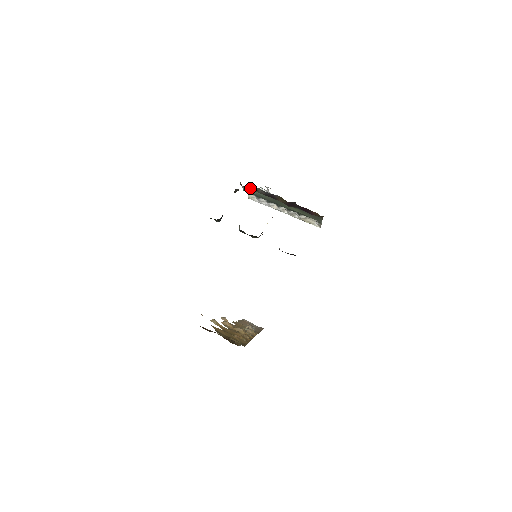
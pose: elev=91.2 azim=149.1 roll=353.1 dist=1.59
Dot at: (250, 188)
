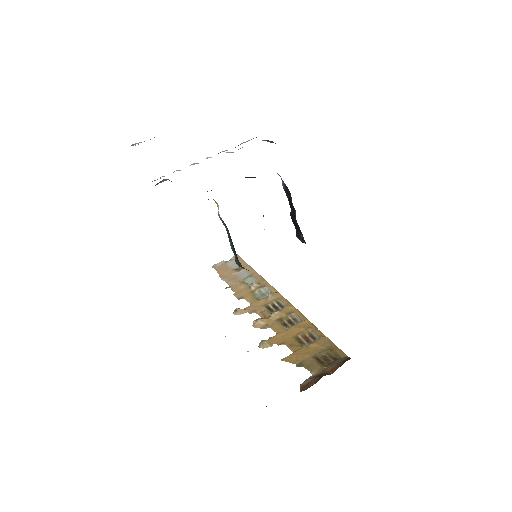
Dot at: occluded
